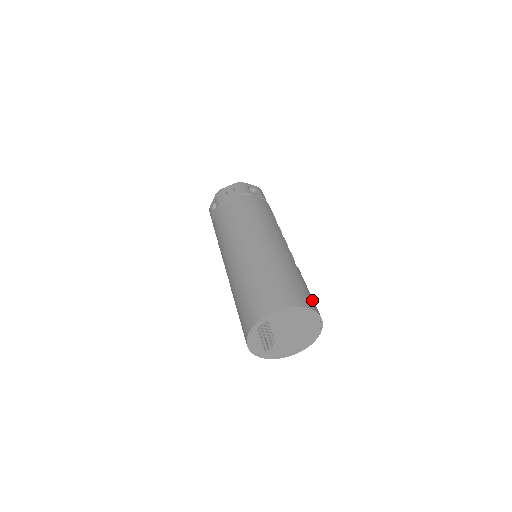
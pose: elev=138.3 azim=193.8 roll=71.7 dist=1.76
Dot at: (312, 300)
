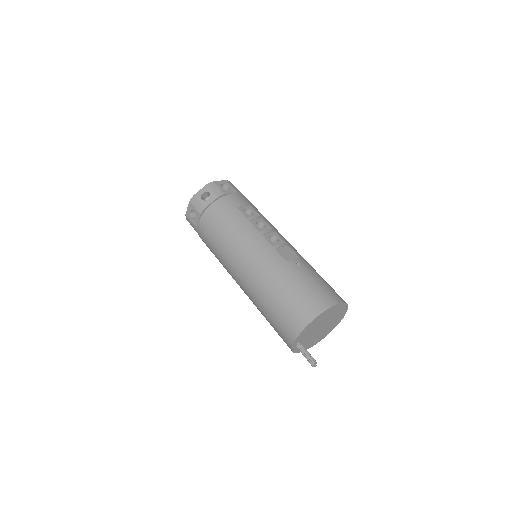
Dot at: (317, 296)
